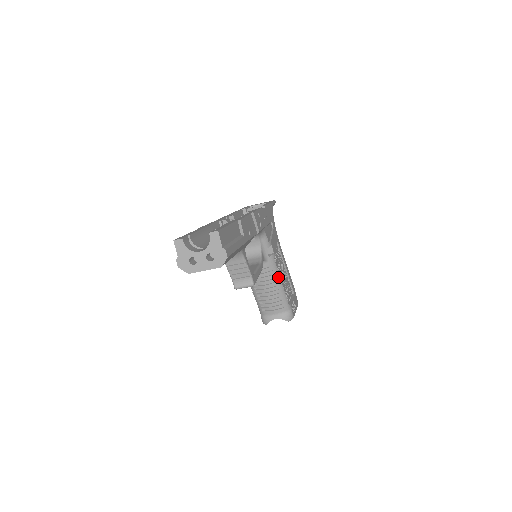
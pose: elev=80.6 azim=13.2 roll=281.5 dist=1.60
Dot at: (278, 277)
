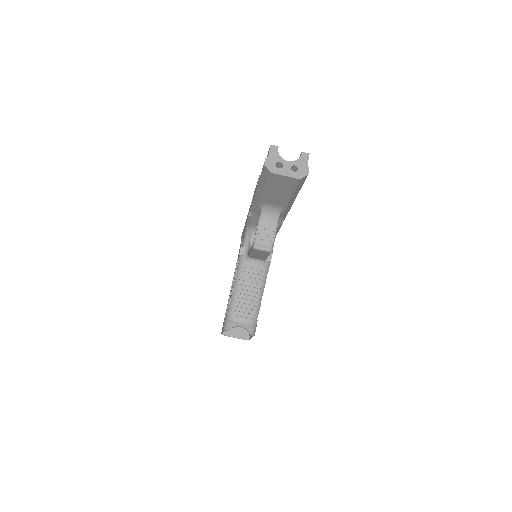
Dot at: (264, 285)
